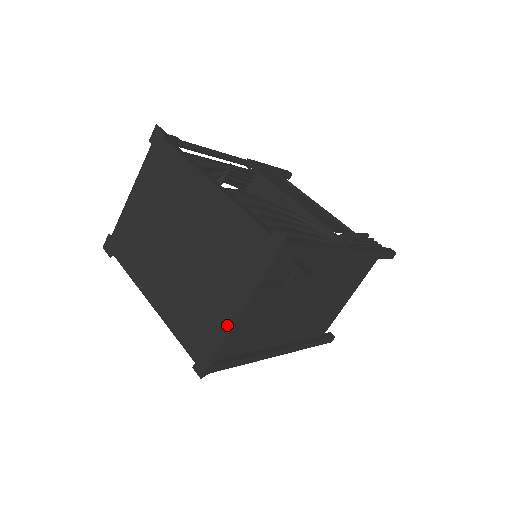
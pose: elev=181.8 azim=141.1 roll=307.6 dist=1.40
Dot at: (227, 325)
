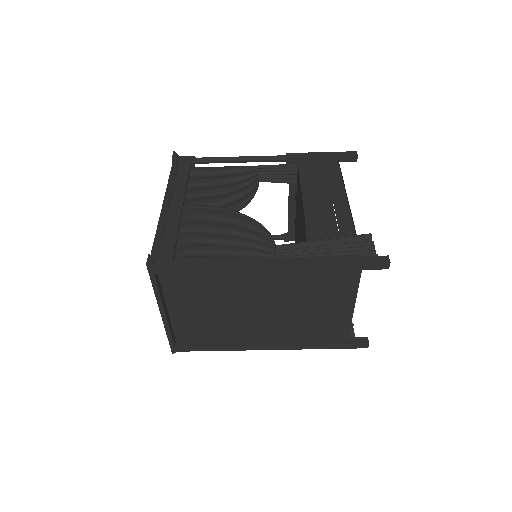
Dot at: occluded
